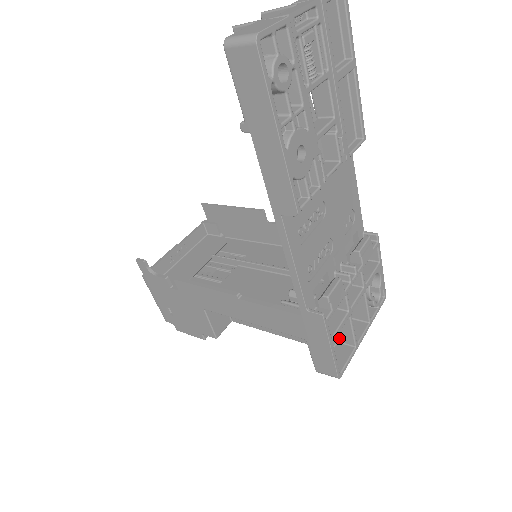
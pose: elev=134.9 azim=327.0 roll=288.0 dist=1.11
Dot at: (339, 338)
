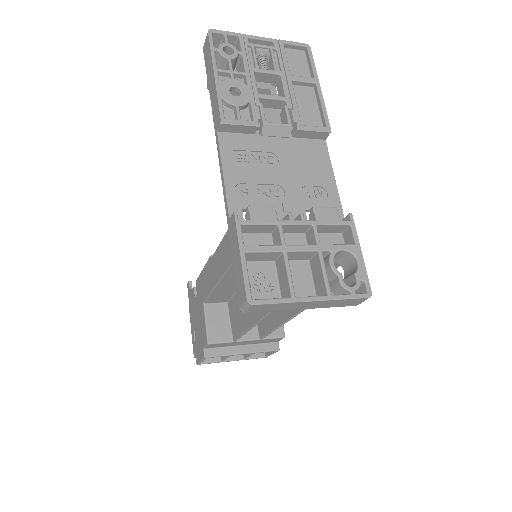
Dot at: (283, 295)
